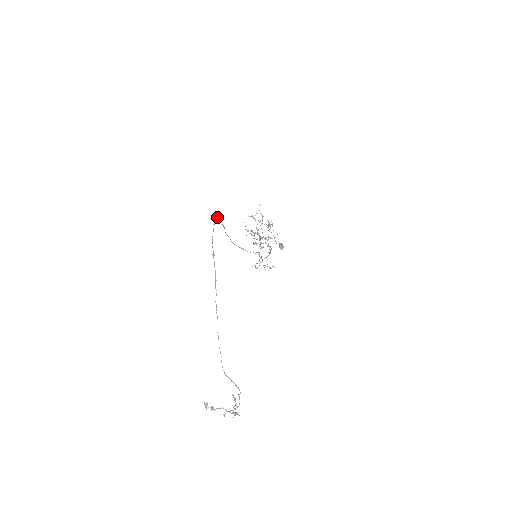
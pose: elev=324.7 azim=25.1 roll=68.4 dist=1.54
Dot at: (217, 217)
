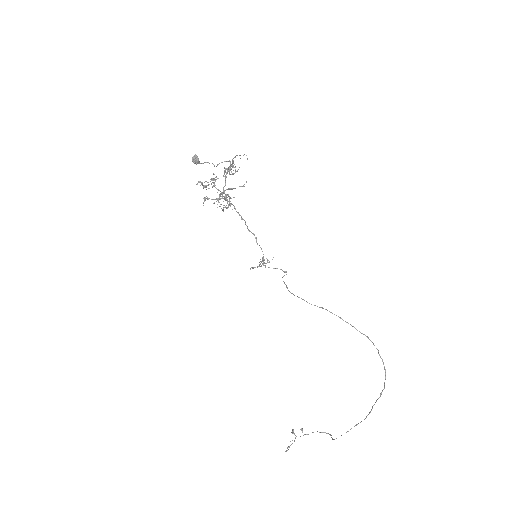
Dot at: occluded
